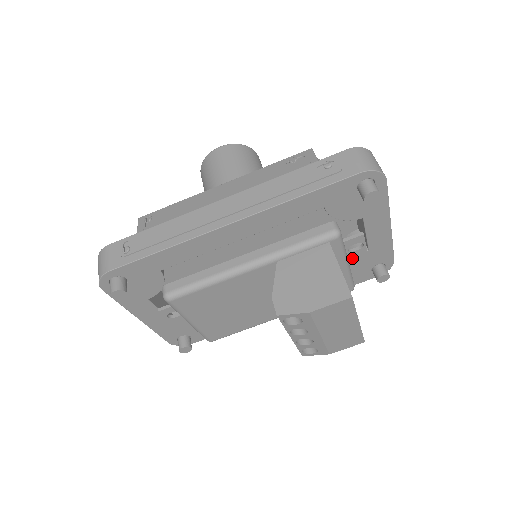
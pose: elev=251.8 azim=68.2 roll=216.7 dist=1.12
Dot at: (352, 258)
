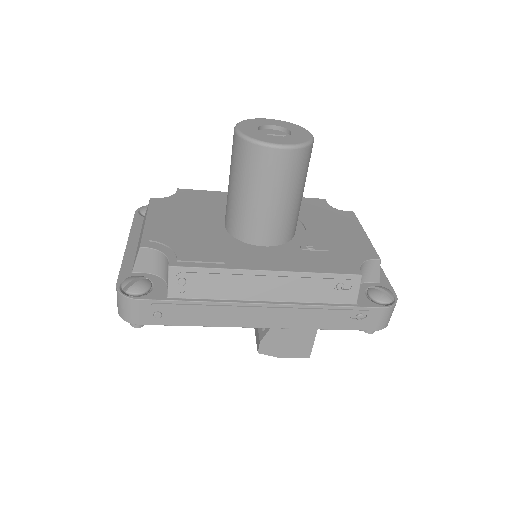
Dot at: occluded
